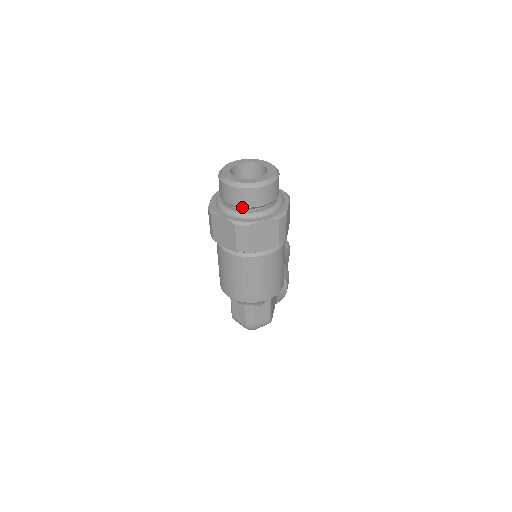
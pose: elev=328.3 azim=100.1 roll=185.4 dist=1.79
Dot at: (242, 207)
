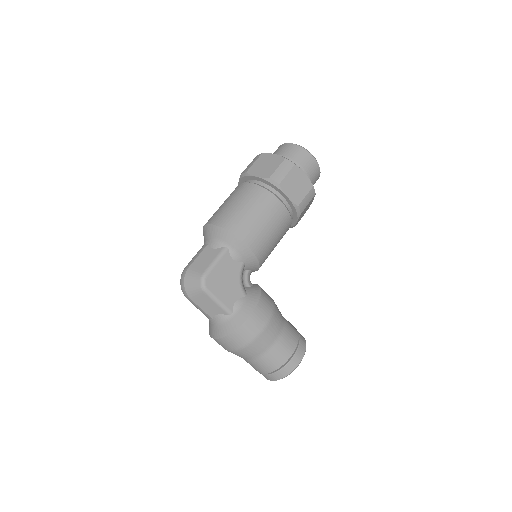
Dot at: occluded
